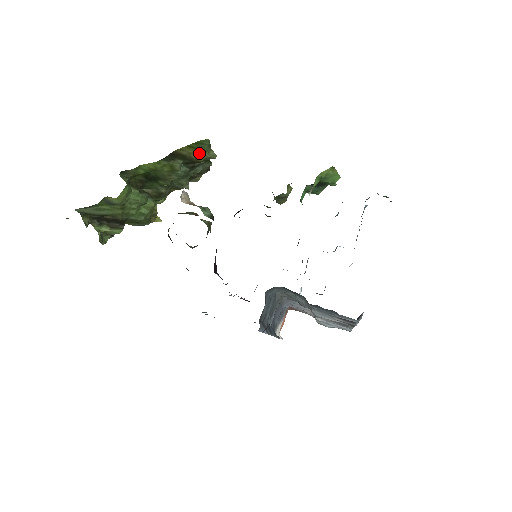
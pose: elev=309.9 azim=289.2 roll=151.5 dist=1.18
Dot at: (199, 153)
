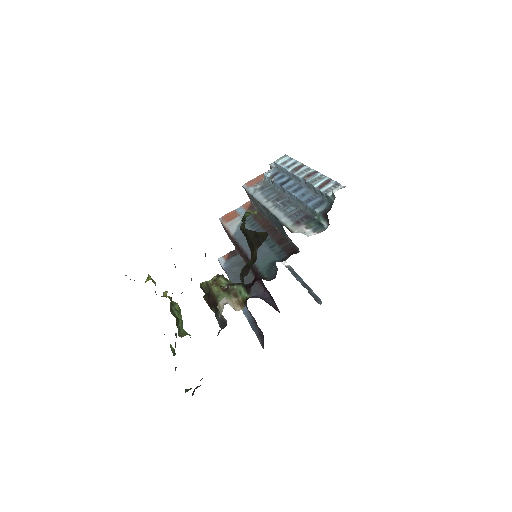
Dot at: occluded
